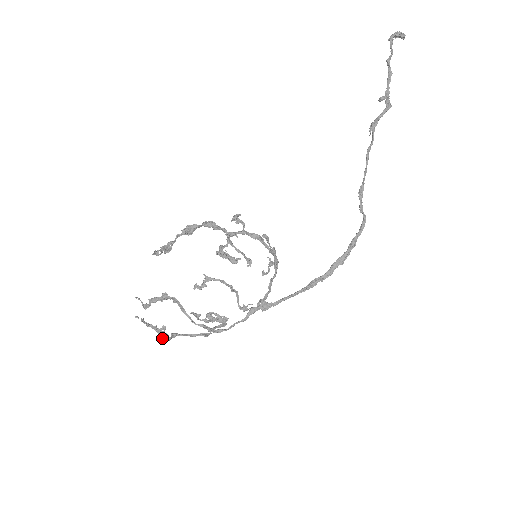
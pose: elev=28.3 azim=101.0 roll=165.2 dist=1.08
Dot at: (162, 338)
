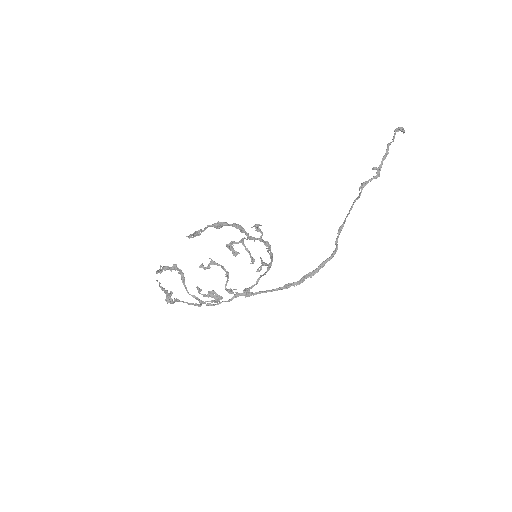
Dot at: (168, 301)
